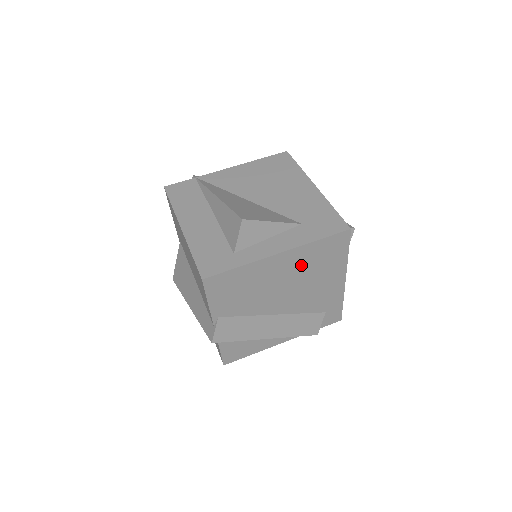
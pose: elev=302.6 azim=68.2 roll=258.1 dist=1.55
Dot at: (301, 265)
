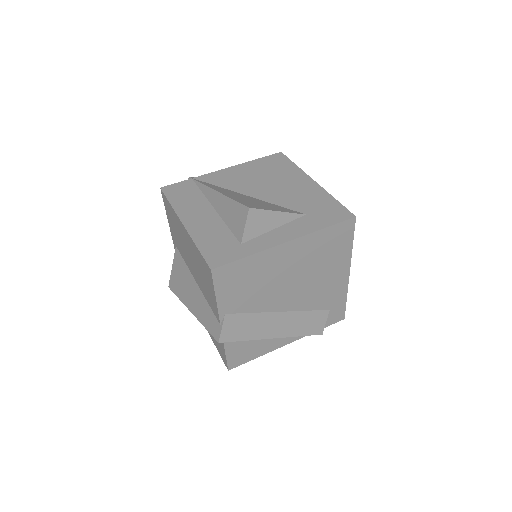
Dot at: (308, 256)
